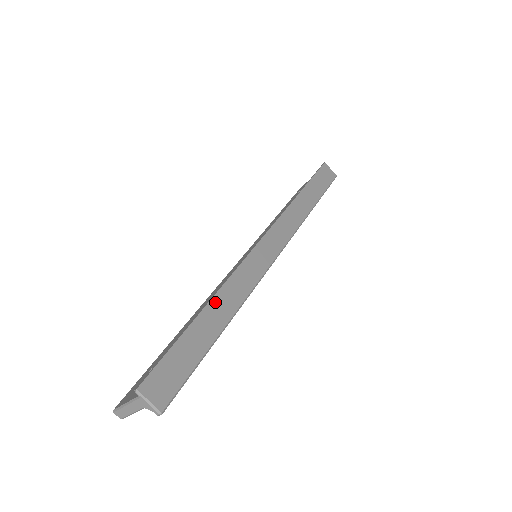
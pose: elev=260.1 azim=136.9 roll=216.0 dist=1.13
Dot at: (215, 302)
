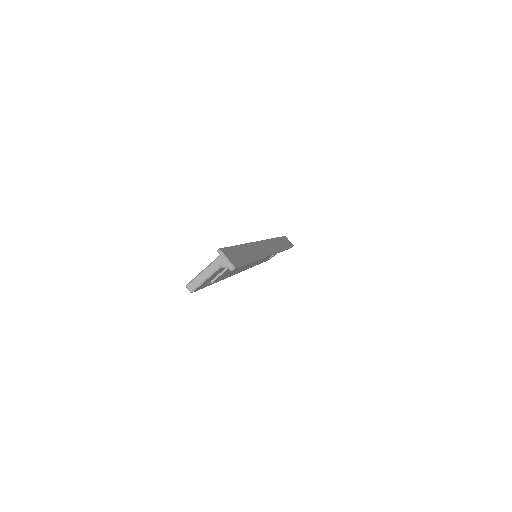
Dot at: (247, 246)
